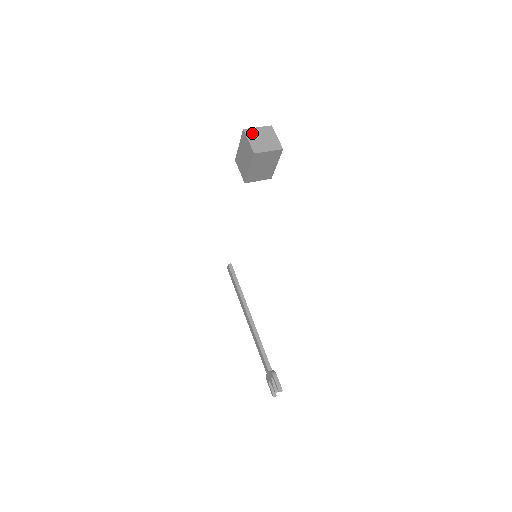
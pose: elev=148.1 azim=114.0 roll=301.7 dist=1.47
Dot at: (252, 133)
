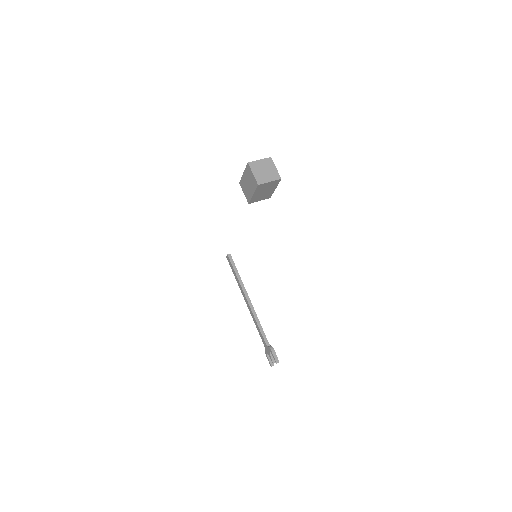
Dot at: (255, 166)
